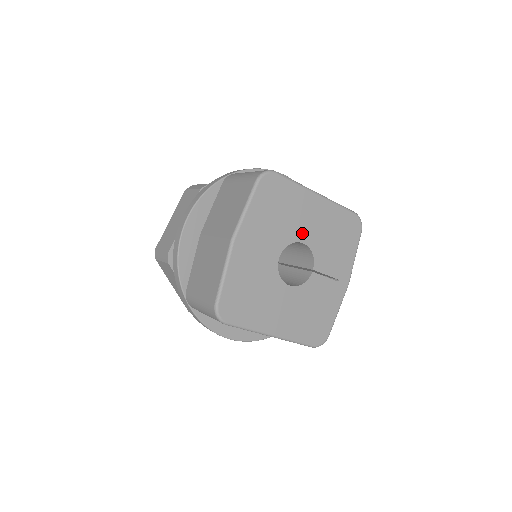
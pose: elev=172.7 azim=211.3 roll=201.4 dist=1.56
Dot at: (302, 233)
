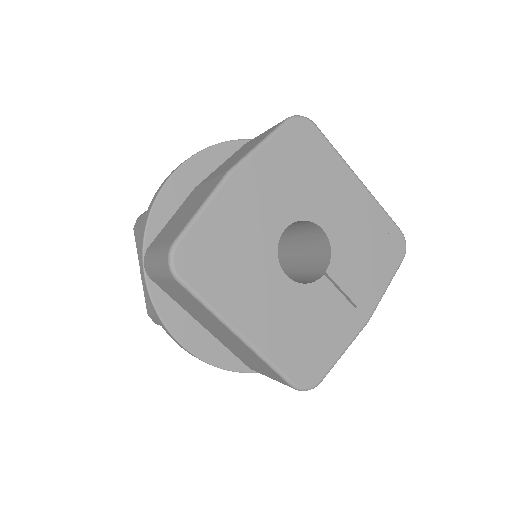
Dot at: (325, 215)
